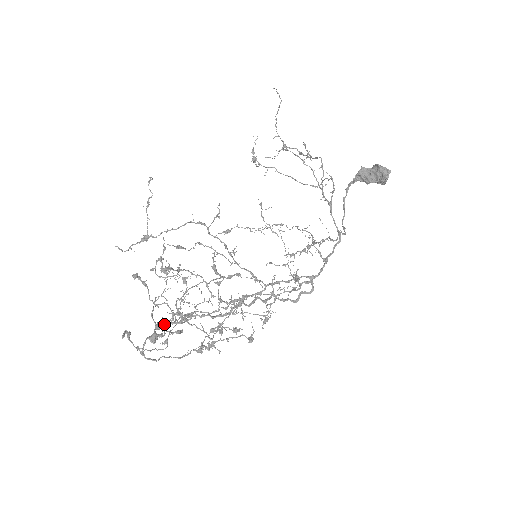
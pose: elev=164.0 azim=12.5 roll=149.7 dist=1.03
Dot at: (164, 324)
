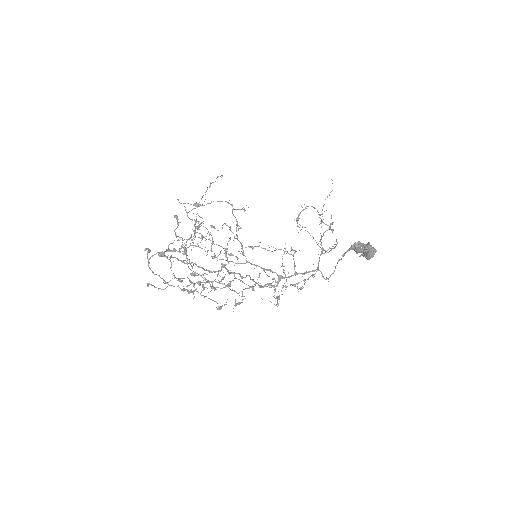
Dot at: occluded
